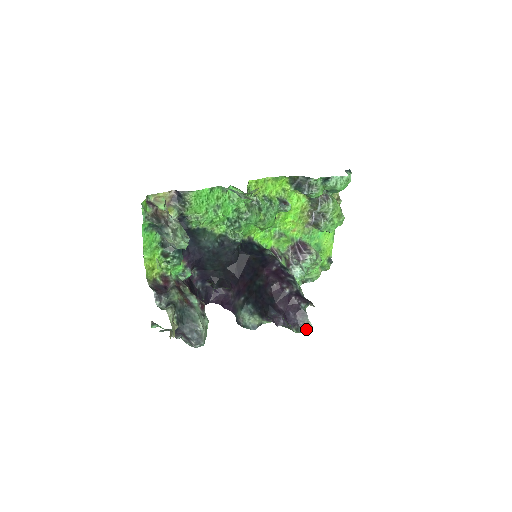
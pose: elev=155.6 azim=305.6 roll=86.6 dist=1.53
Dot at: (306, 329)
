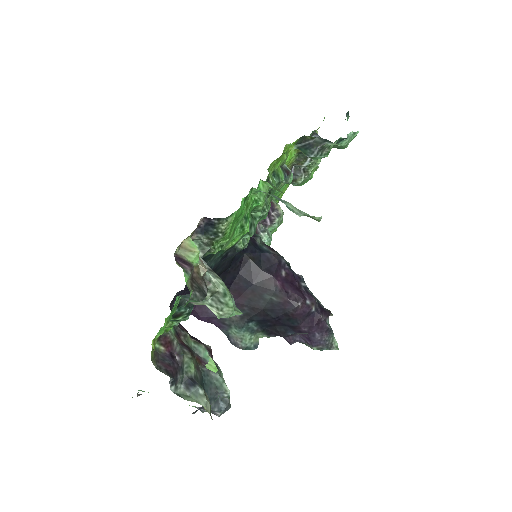
Dot at: (331, 347)
